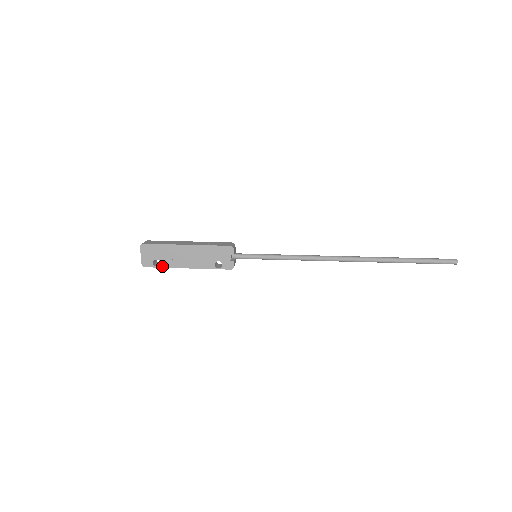
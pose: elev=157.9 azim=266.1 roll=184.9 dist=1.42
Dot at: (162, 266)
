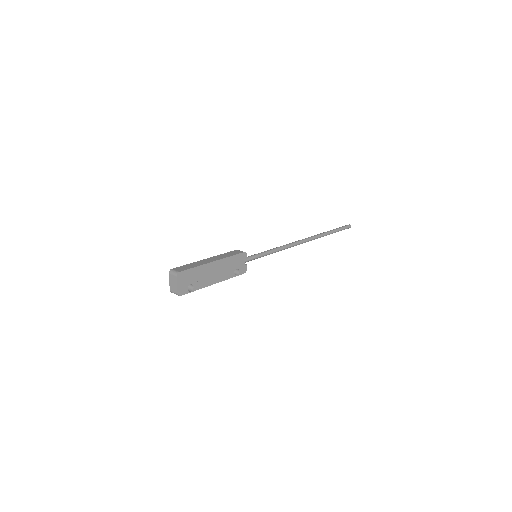
Dot at: (195, 289)
